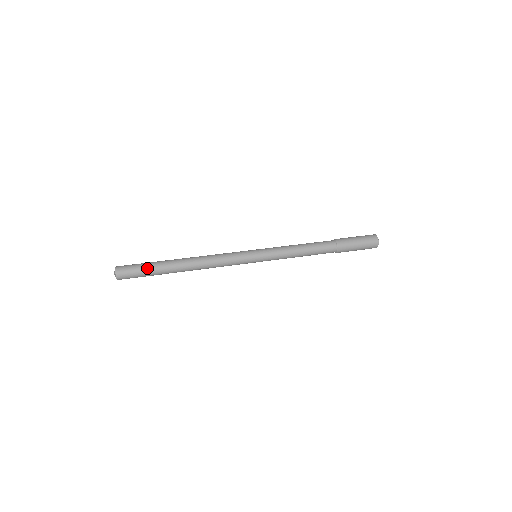
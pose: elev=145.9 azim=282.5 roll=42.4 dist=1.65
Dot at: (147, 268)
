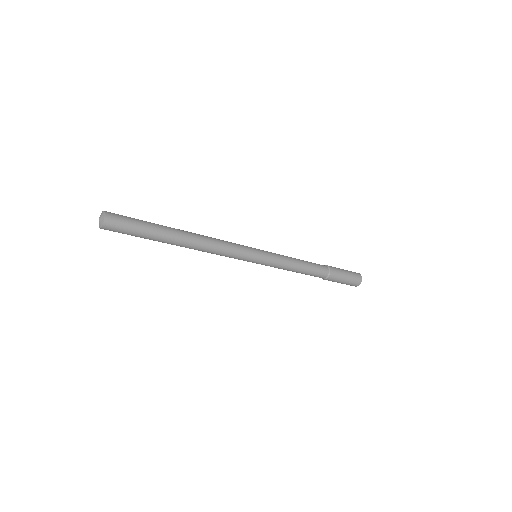
Dot at: (144, 222)
